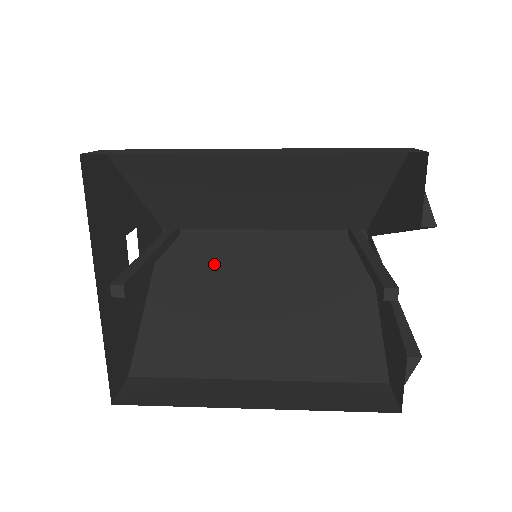
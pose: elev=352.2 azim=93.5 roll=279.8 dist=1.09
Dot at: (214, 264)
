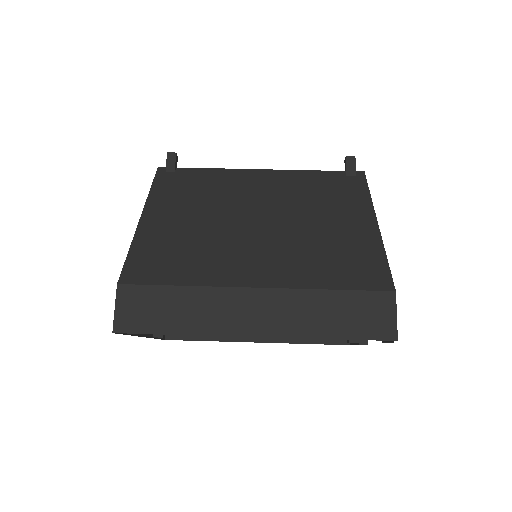
Dot at: occluded
